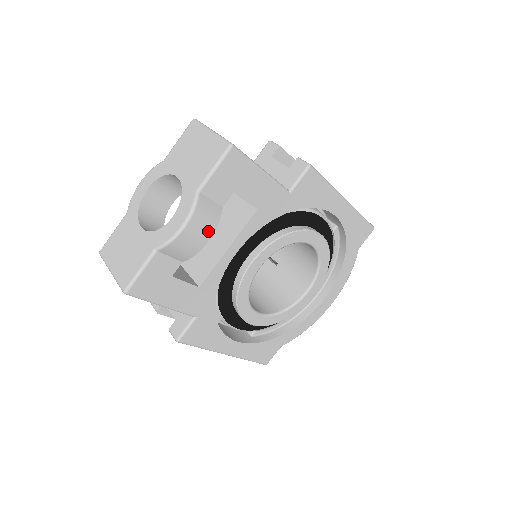
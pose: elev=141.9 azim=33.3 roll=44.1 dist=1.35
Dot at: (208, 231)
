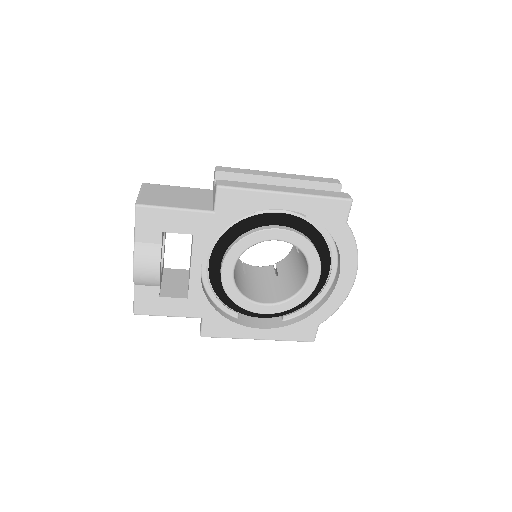
Dot at: (155, 264)
